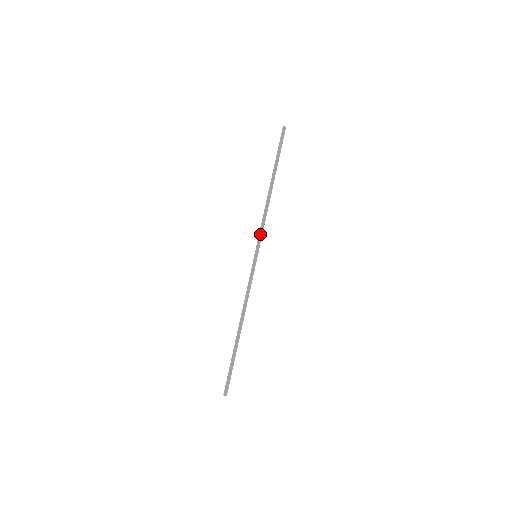
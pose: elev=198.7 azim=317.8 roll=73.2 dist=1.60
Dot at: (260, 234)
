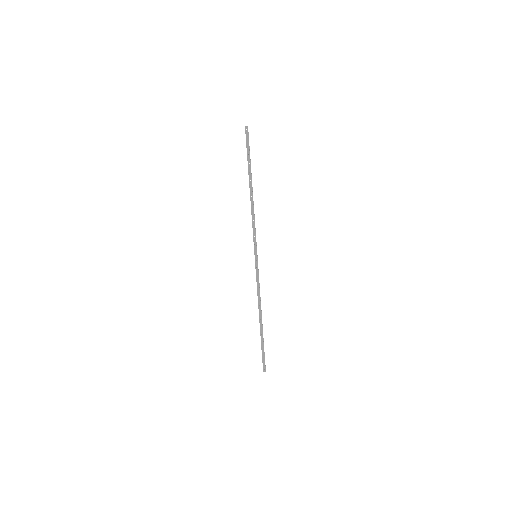
Dot at: (253, 236)
